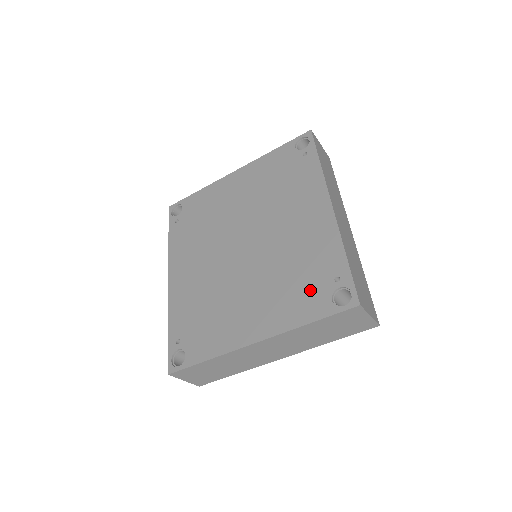
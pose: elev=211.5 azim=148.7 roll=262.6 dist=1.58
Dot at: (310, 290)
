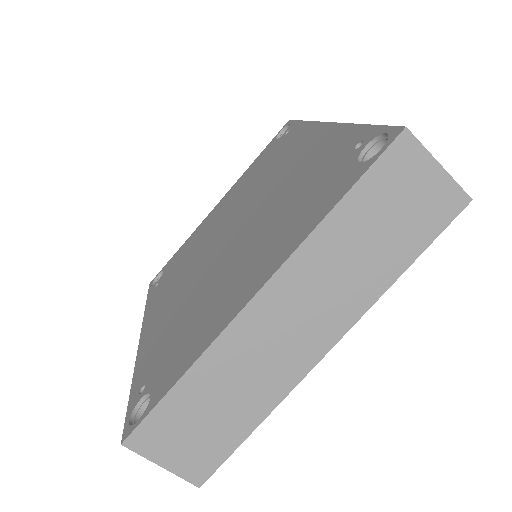
Dot at: (323, 184)
